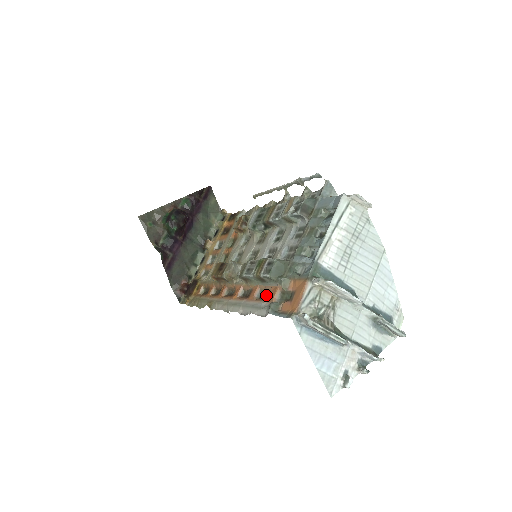
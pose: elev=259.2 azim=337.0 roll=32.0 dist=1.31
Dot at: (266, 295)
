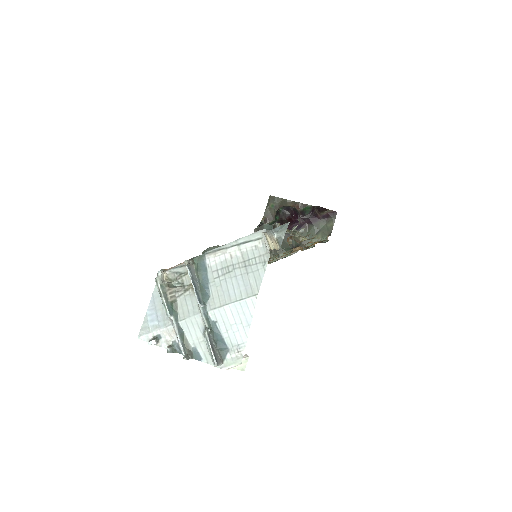
Dot at: occluded
